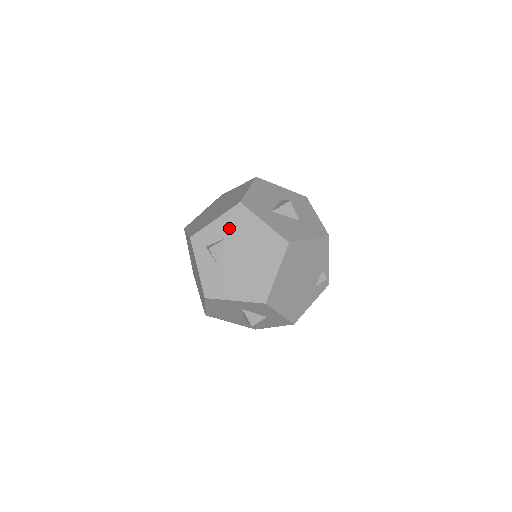
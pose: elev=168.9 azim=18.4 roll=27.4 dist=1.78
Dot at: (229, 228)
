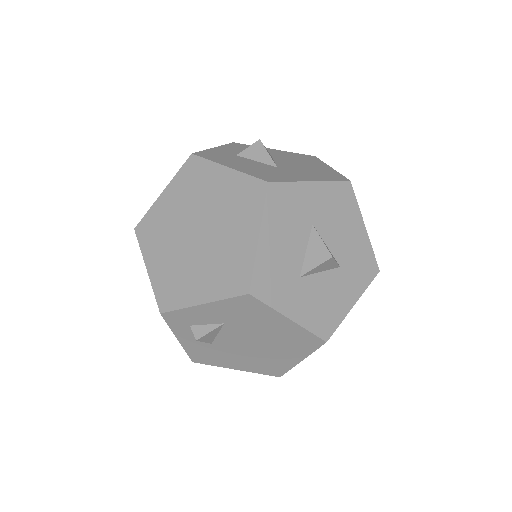
Dot at: (228, 316)
